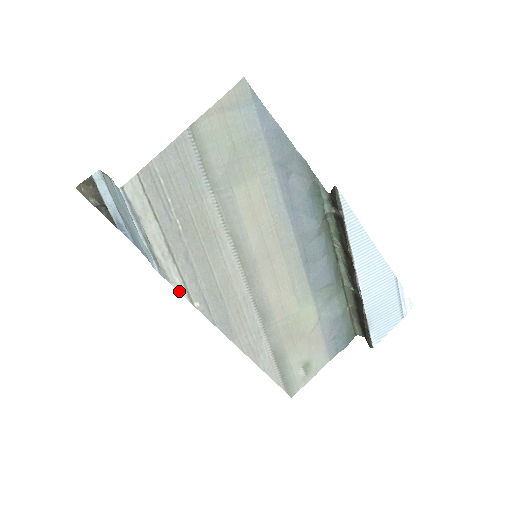
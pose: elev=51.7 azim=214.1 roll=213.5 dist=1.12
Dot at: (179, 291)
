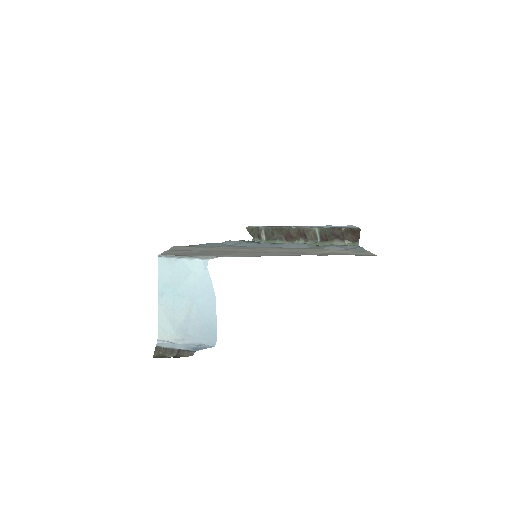
Dot at: occluded
